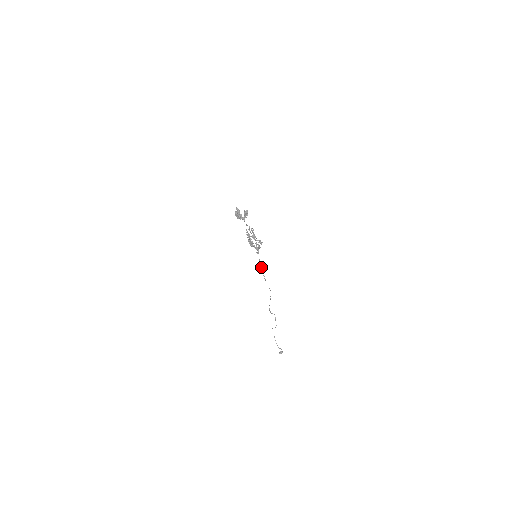
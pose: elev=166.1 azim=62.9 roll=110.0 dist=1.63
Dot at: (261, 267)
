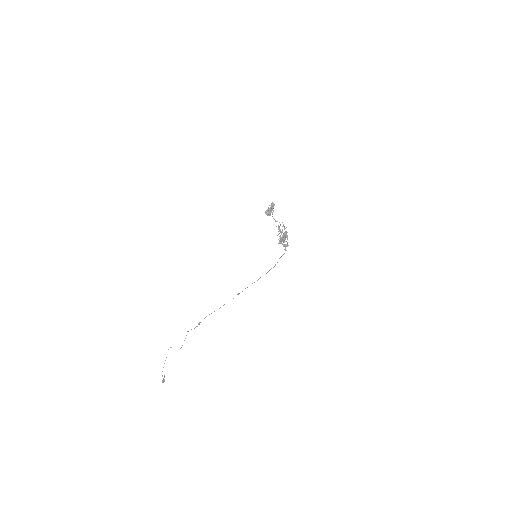
Dot at: (274, 266)
